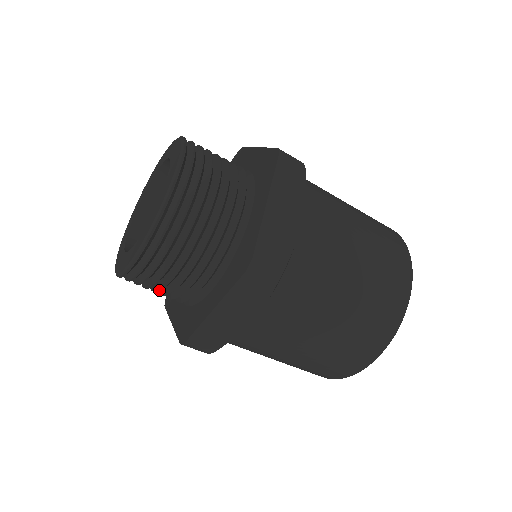
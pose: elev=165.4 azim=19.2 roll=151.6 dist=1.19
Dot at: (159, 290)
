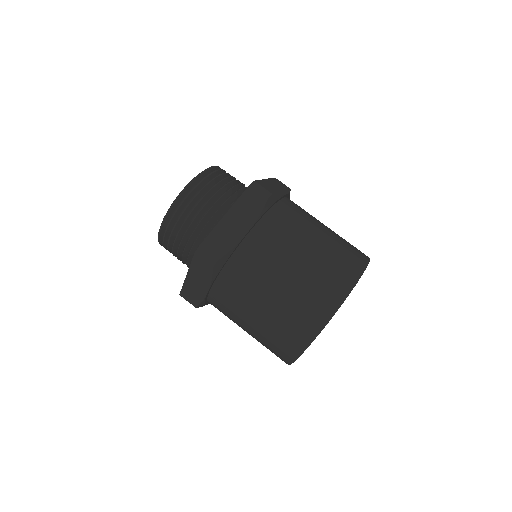
Dot at: (178, 259)
